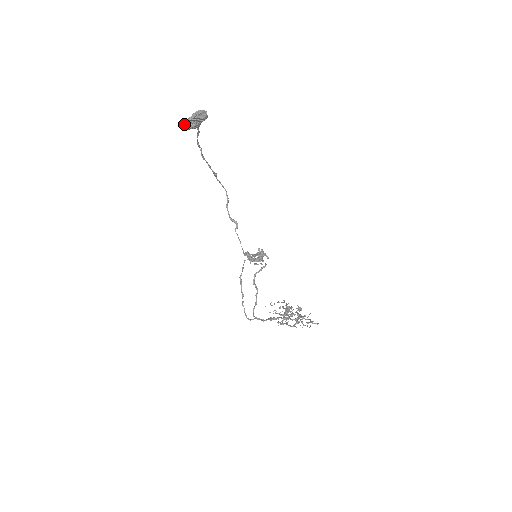
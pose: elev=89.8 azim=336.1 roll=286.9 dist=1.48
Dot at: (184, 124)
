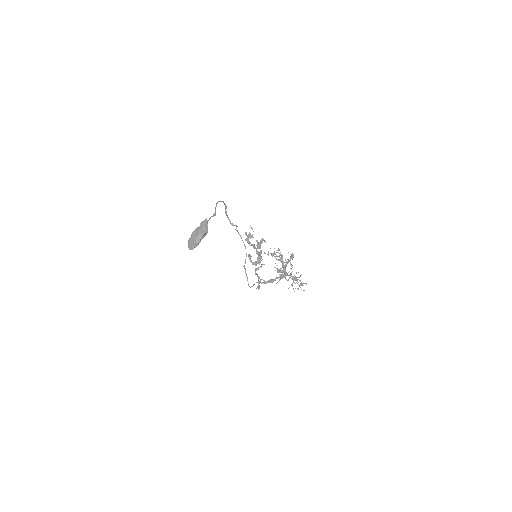
Dot at: (189, 246)
